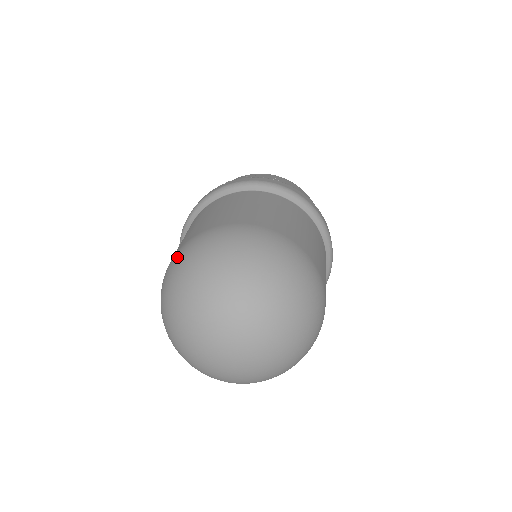
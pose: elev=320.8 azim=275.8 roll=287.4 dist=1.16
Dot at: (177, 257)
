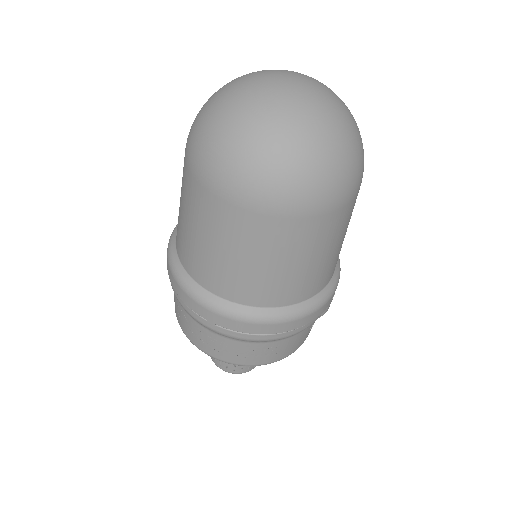
Dot at: occluded
